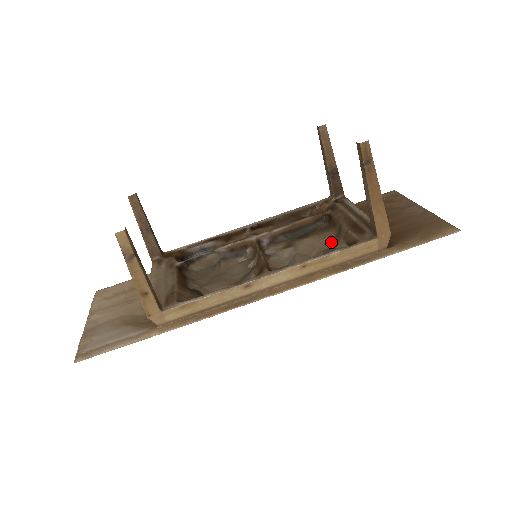
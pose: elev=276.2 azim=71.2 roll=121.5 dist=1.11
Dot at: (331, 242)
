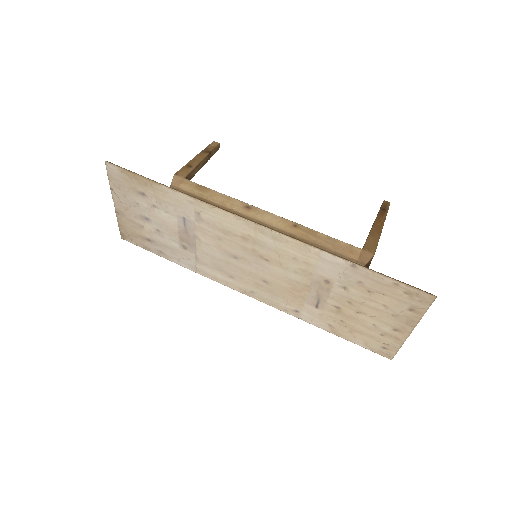
Dot at: occluded
